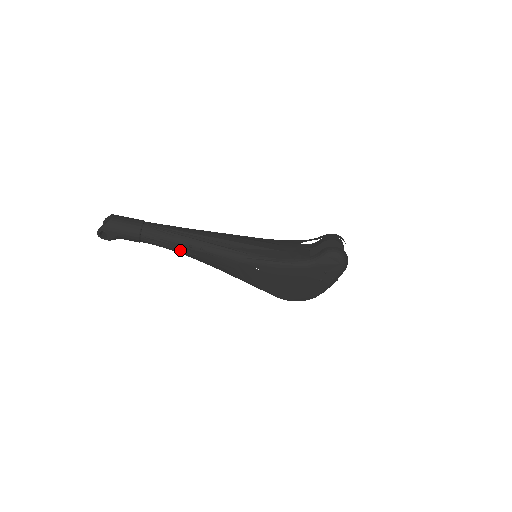
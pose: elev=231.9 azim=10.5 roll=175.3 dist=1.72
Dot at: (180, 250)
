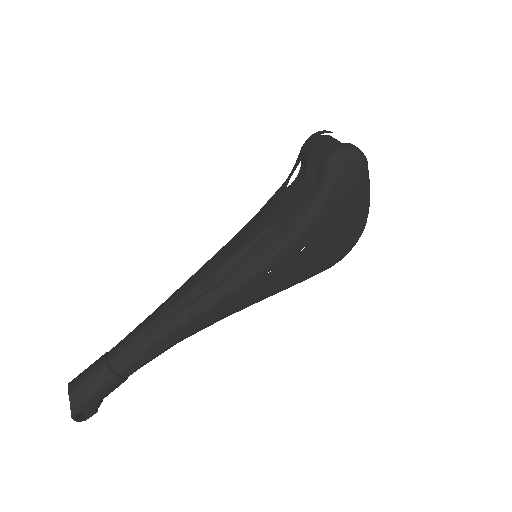
Dot at: (174, 342)
